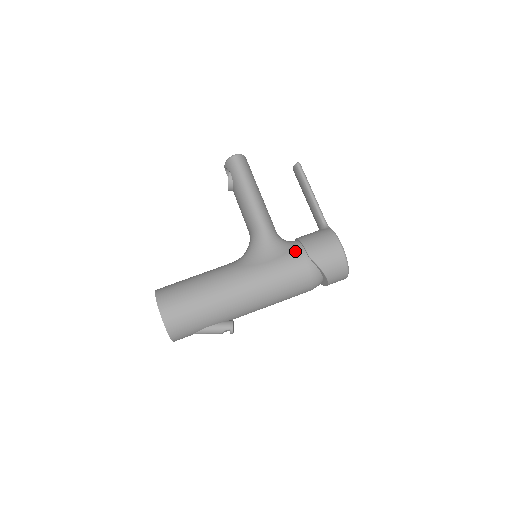
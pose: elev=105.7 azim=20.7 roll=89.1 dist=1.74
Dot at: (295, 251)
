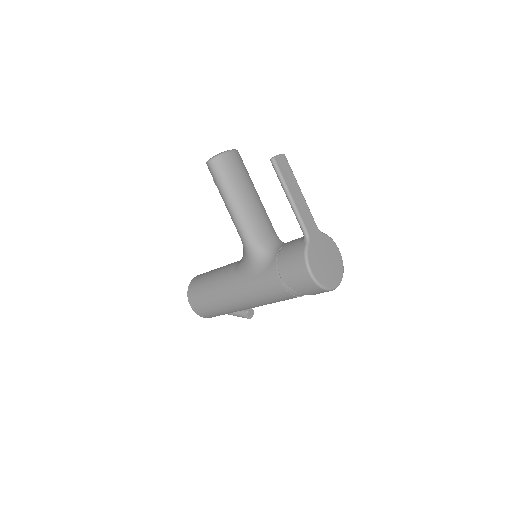
Dot at: (271, 271)
